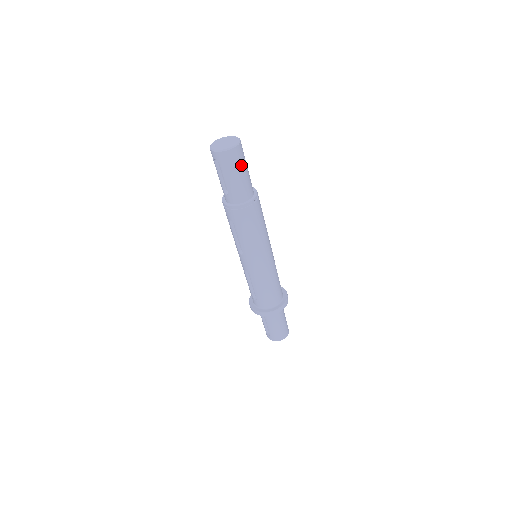
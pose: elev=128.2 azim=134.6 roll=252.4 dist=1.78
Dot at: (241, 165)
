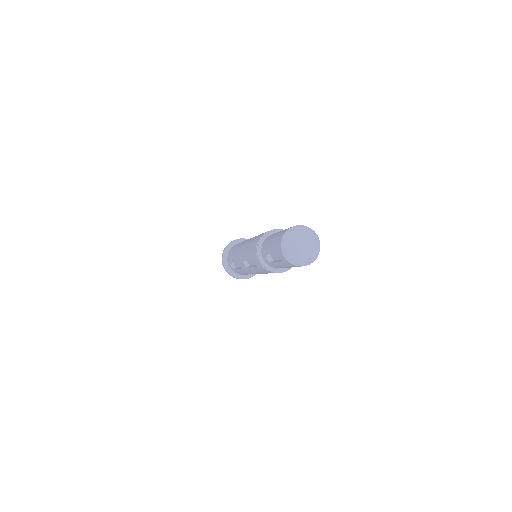
Dot at: occluded
